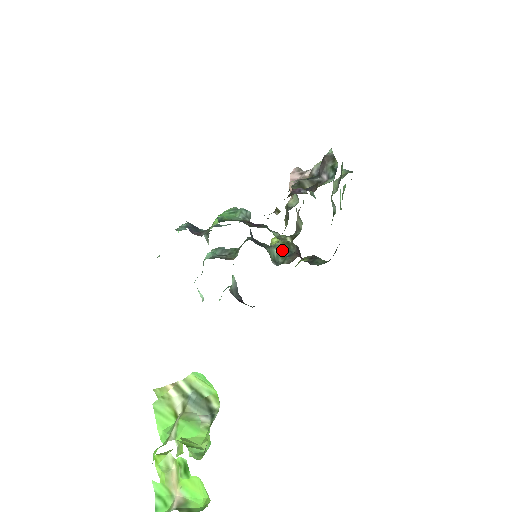
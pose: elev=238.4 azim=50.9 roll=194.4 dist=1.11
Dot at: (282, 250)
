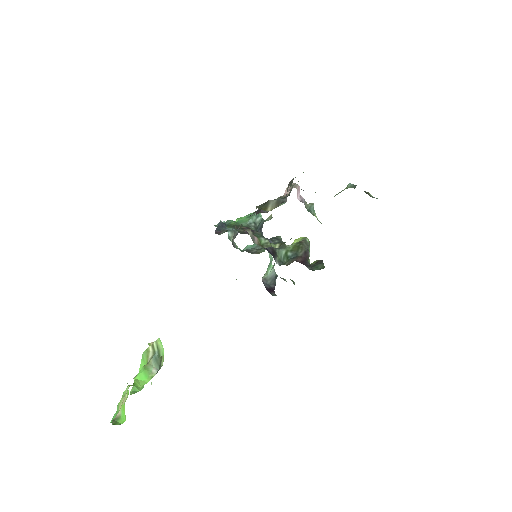
Dot at: (290, 252)
